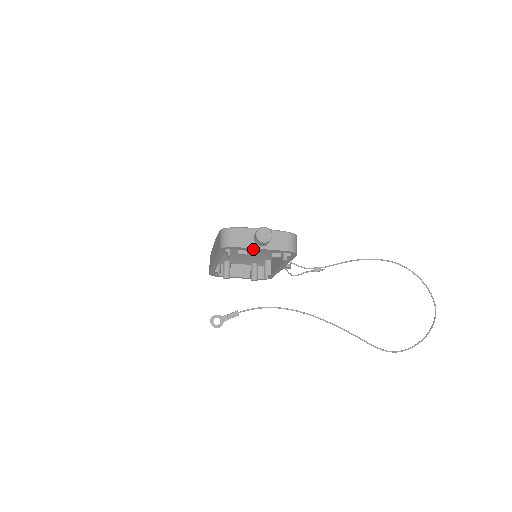
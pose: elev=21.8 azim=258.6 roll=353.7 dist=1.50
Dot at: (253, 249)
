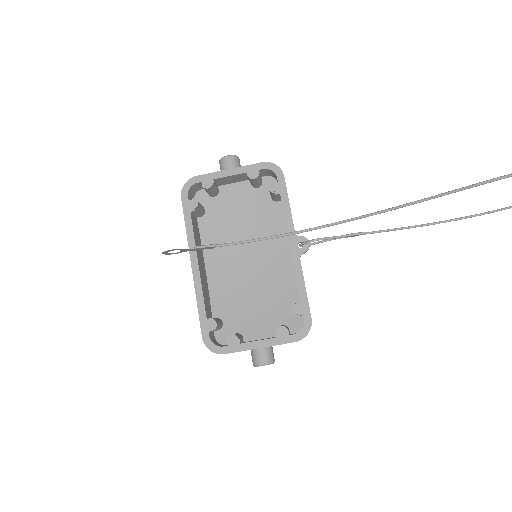
Dot at: (220, 176)
